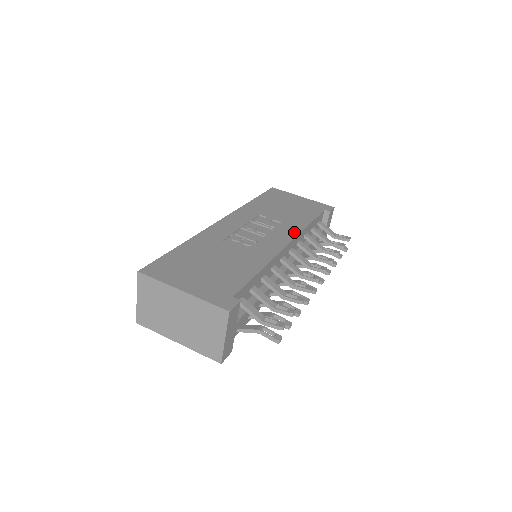
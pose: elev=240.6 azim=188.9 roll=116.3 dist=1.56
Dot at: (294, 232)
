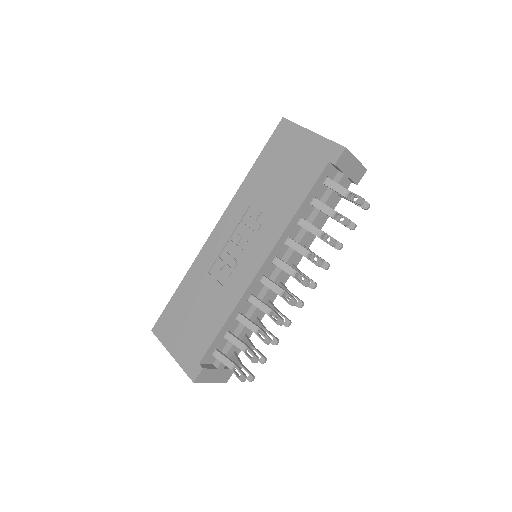
Dot at: (274, 238)
